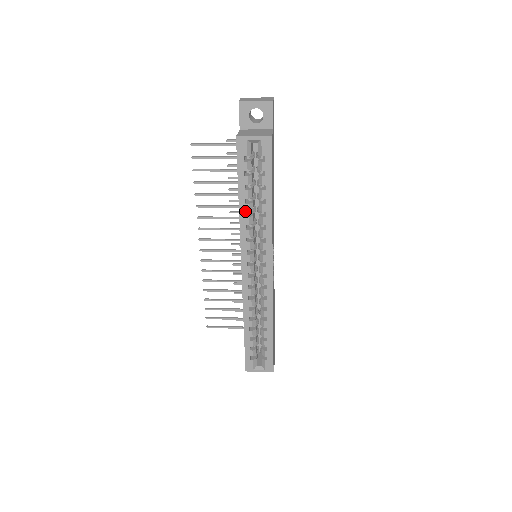
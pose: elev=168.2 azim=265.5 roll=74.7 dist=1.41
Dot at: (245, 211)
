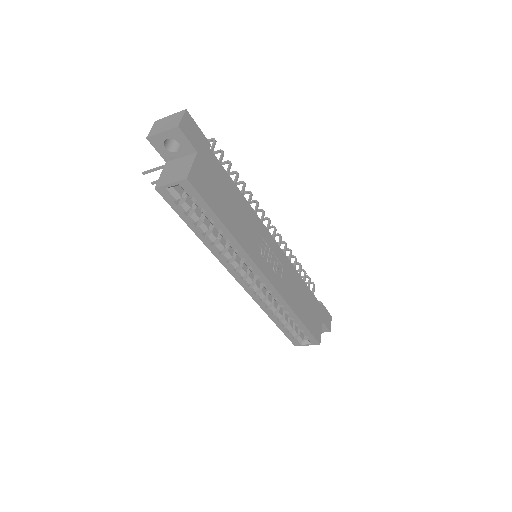
Dot at: (209, 242)
